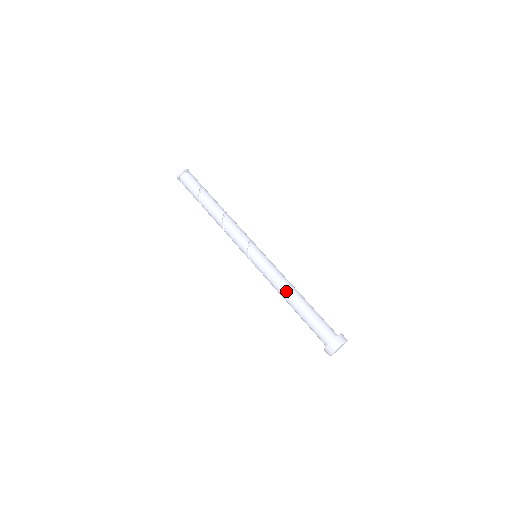
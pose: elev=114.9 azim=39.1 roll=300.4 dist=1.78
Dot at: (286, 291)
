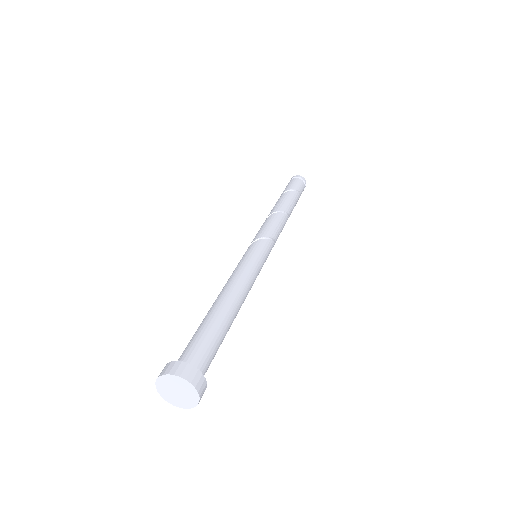
Dot at: (225, 289)
